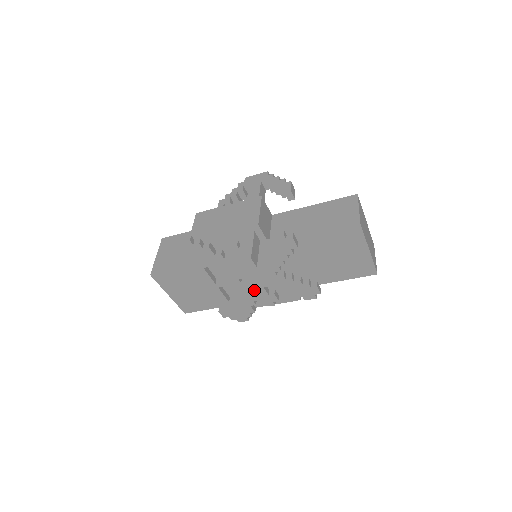
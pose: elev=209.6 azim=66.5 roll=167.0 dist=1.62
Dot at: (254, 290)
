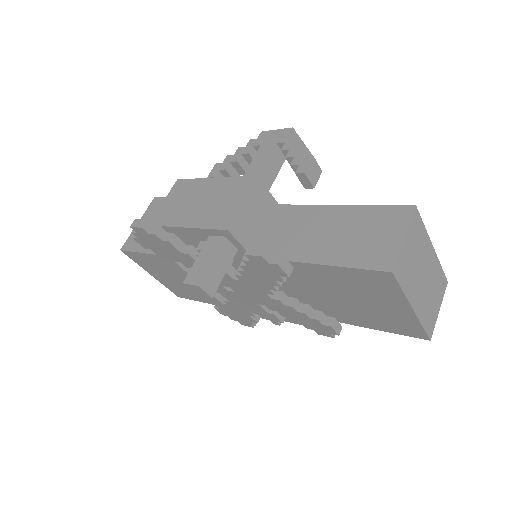
Dot at: (247, 302)
